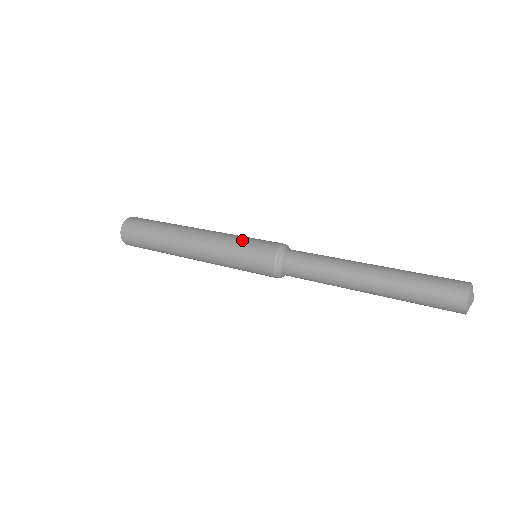
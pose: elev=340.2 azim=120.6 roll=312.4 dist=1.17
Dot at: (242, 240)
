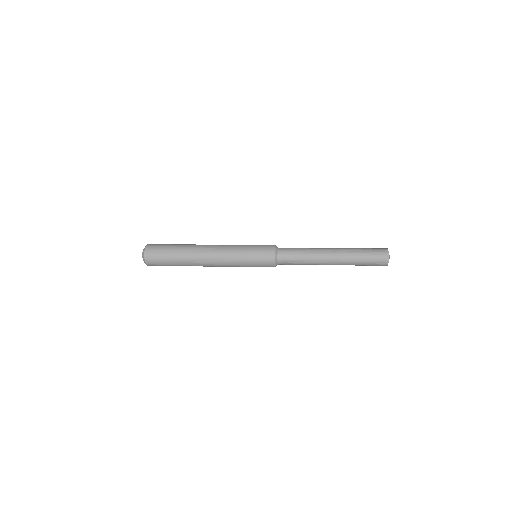
Dot at: (248, 245)
